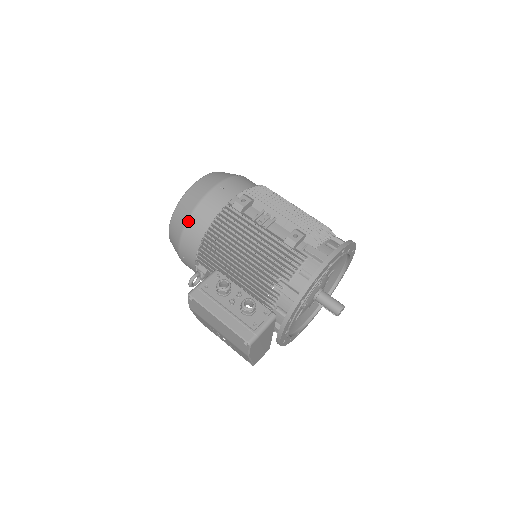
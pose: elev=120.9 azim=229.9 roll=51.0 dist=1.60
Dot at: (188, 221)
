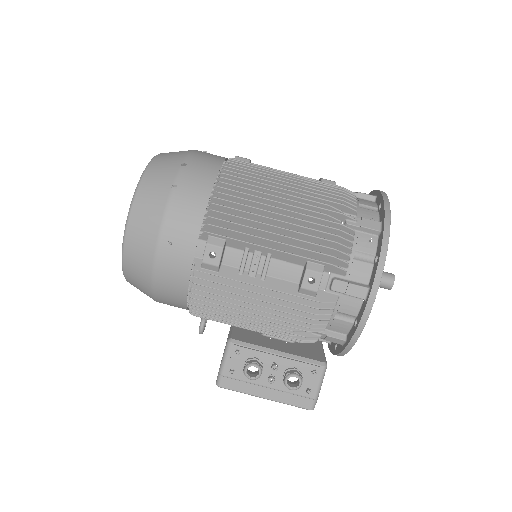
Dot at: (155, 295)
